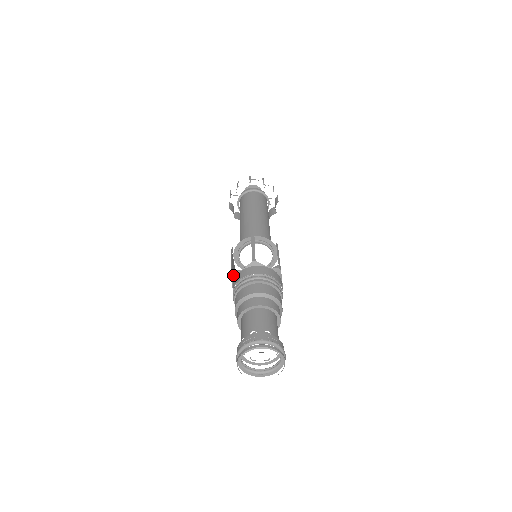
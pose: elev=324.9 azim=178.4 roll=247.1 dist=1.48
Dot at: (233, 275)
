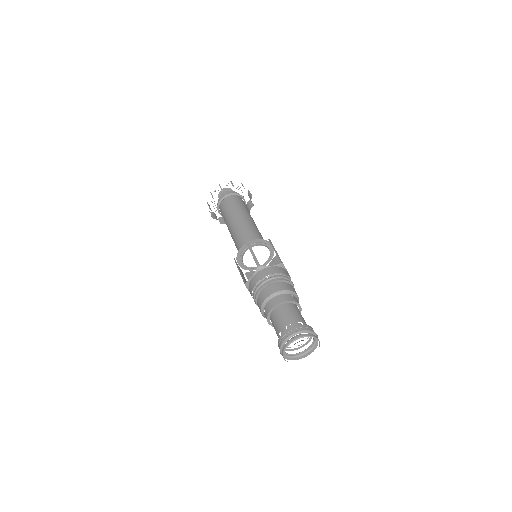
Dot at: (261, 267)
